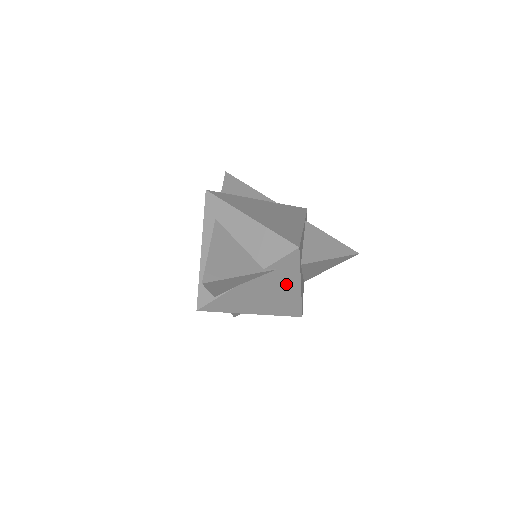
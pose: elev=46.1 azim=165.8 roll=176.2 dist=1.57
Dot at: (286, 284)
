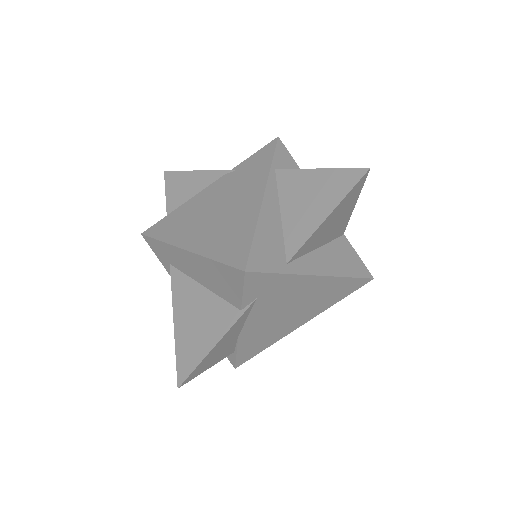
Dot at: (295, 290)
